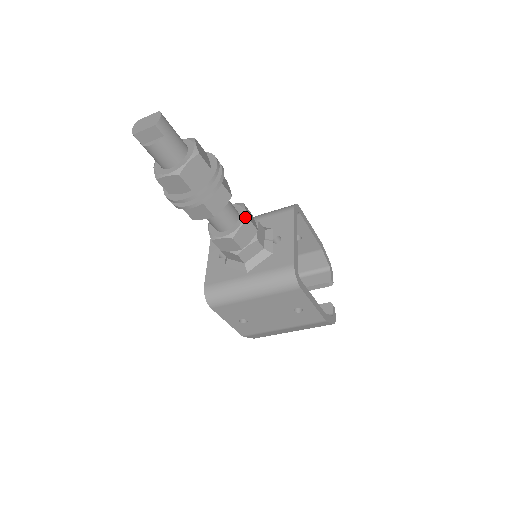
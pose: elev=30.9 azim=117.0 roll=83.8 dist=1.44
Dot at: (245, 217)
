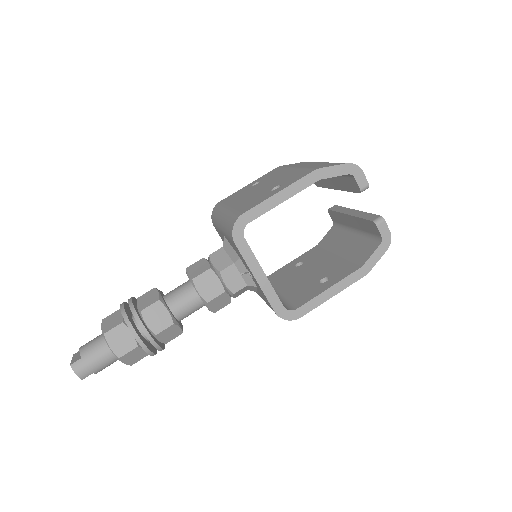
Dot at: (203, 301)
